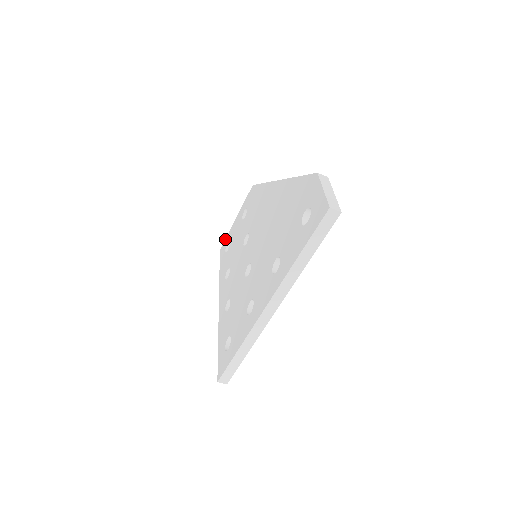
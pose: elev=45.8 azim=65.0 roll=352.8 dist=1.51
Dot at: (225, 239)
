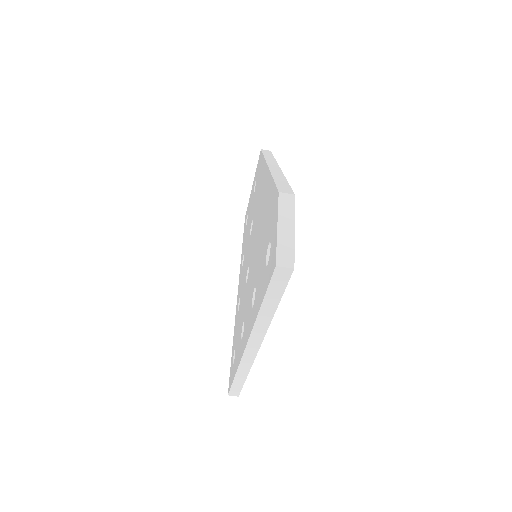
Dot at: (247, 207)
